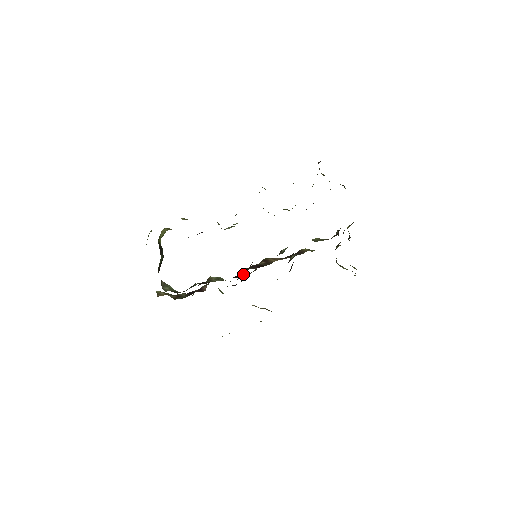
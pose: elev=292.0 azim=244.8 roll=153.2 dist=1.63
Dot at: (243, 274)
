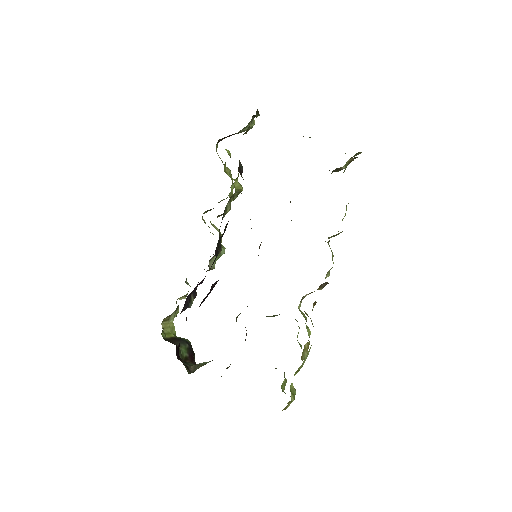
Dot at: occluded
